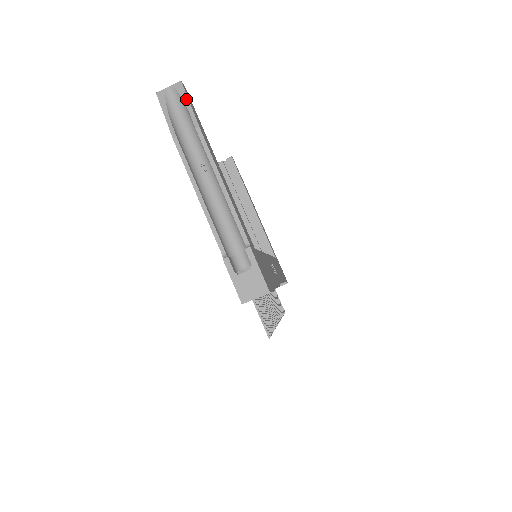
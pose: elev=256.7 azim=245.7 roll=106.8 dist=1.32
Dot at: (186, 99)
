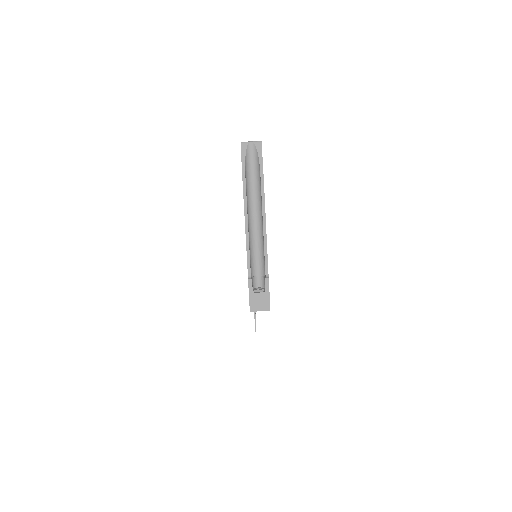
Dot at: (261, 158)
